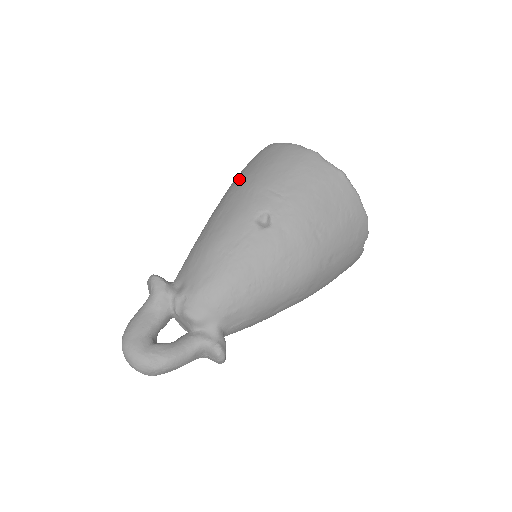
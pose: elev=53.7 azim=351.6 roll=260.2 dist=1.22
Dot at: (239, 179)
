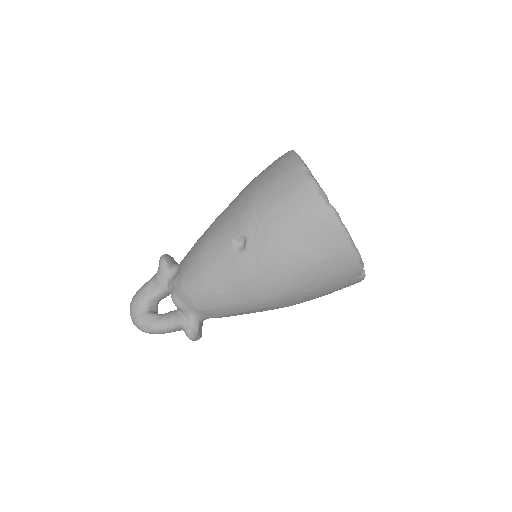
Dot at: (248, 186)
